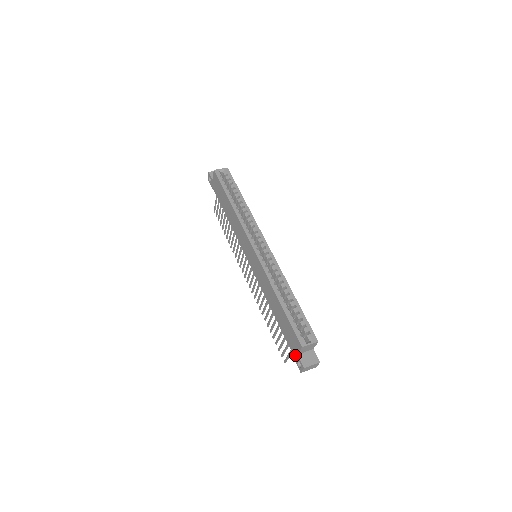
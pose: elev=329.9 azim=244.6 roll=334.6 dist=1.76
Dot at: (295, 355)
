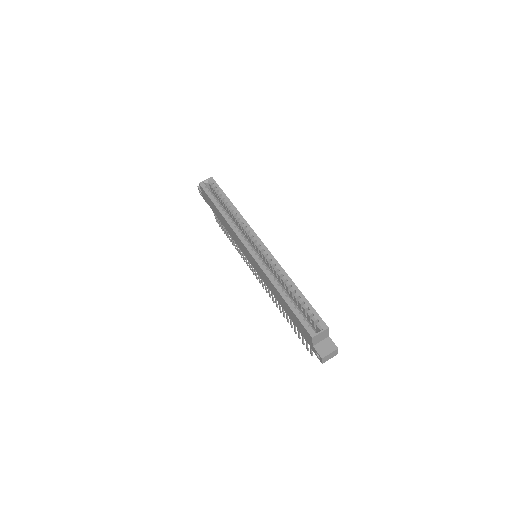
Dot at: (312, 347)
